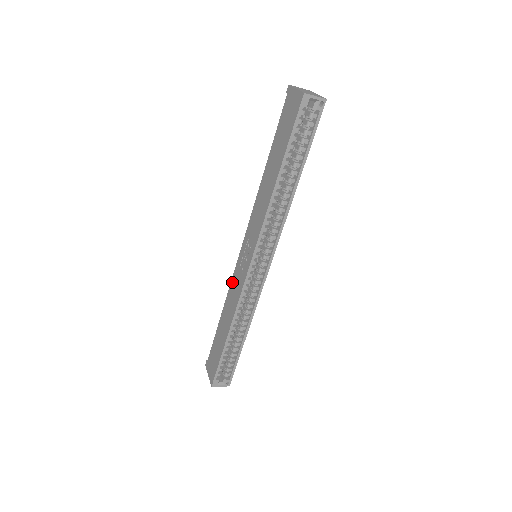
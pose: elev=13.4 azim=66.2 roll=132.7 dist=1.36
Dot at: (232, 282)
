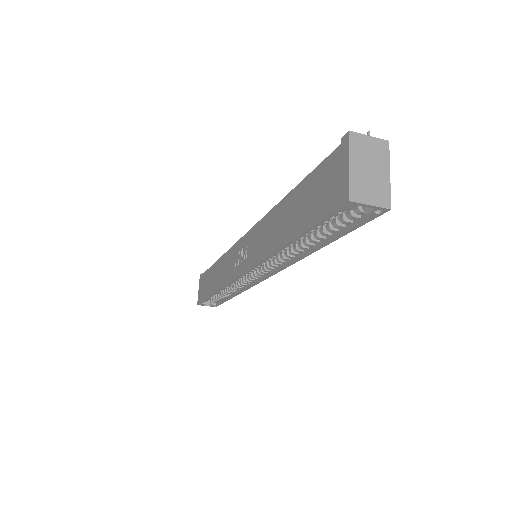
Dot at: (228, 253)
